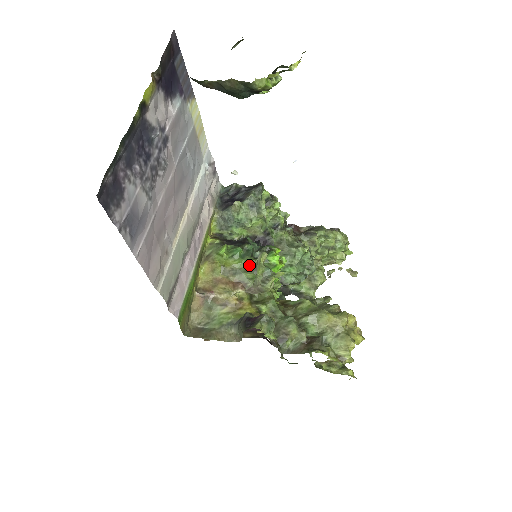
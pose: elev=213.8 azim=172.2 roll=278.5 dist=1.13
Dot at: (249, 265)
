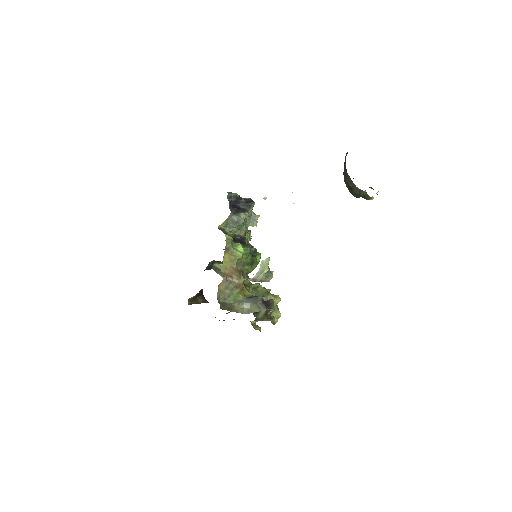
Dot at: (250, 261)
